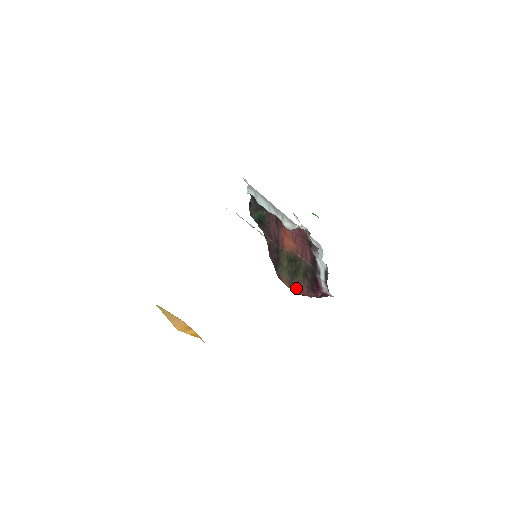
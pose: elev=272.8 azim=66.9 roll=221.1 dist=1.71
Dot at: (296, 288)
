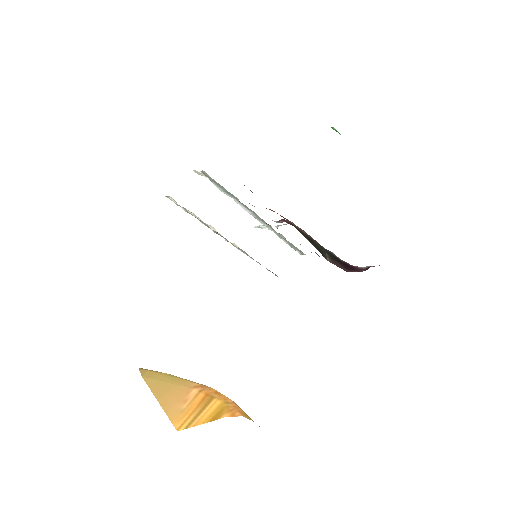
Dot at: (336, 265)
